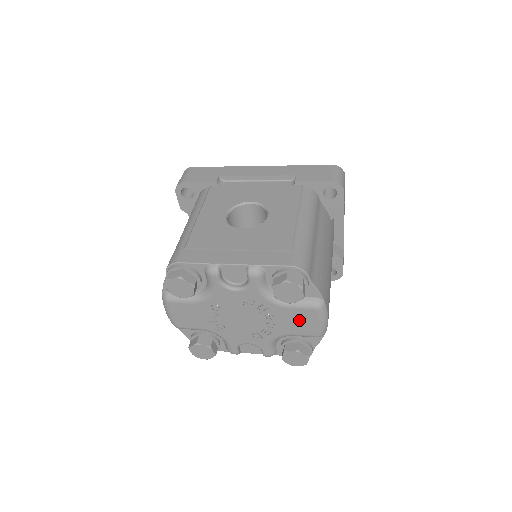
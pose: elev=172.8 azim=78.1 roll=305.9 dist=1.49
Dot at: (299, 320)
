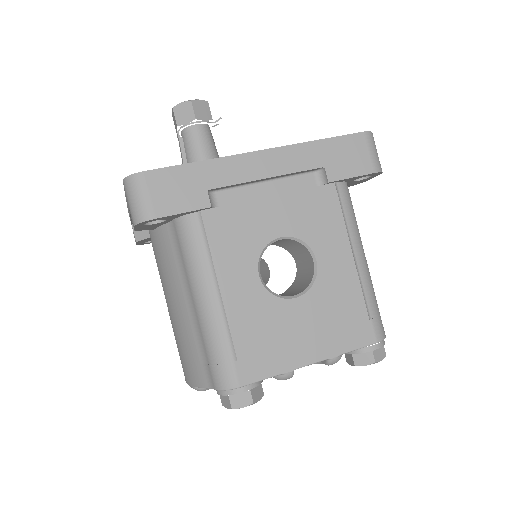
Dot at: occluded
